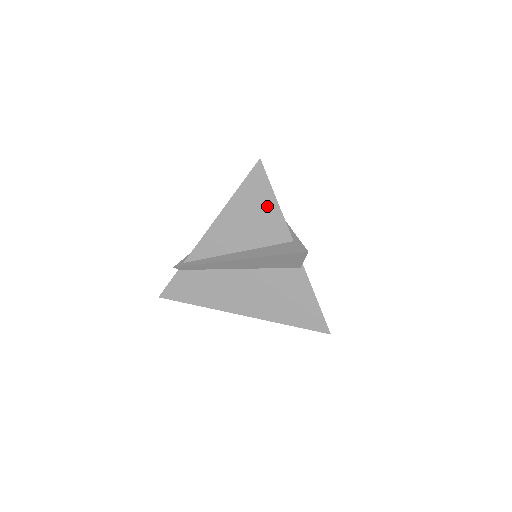
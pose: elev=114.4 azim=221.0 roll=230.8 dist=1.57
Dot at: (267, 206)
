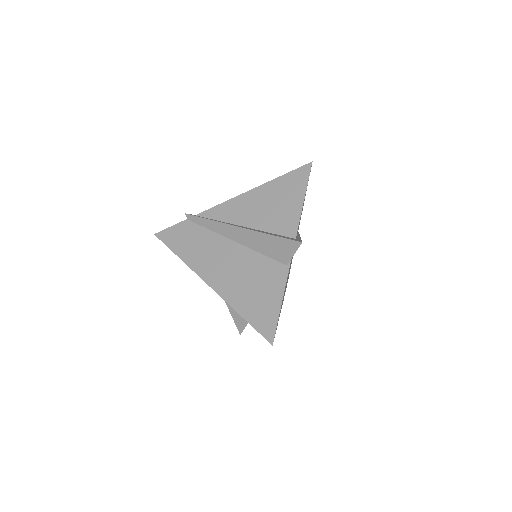
Dot at: (293, 200)
